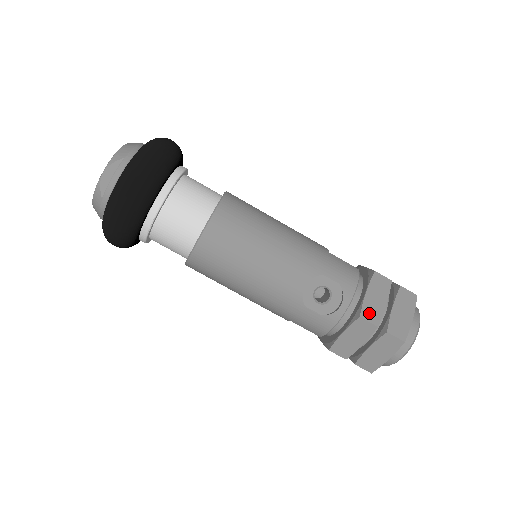
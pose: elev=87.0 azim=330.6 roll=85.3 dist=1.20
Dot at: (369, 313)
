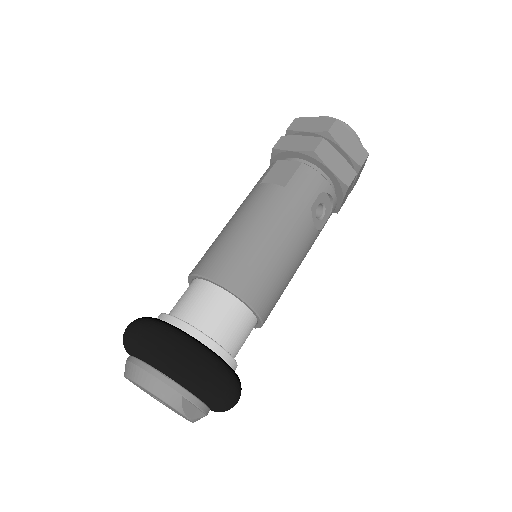
Dot at: (347, 177)
